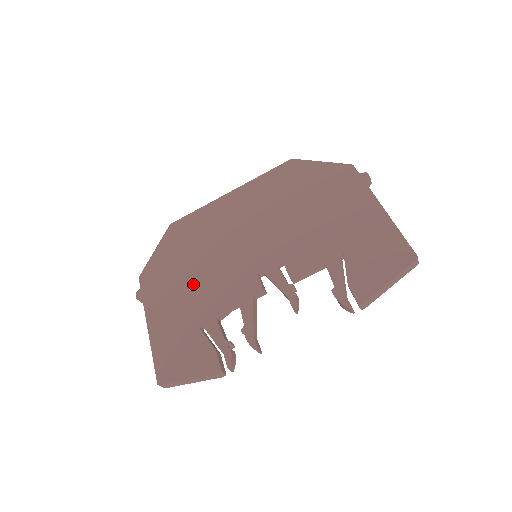
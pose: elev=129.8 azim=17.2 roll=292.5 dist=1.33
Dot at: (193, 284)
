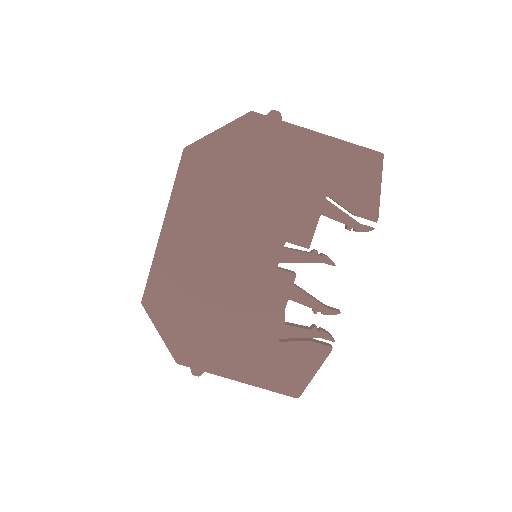
Dot at: (234, 323)
